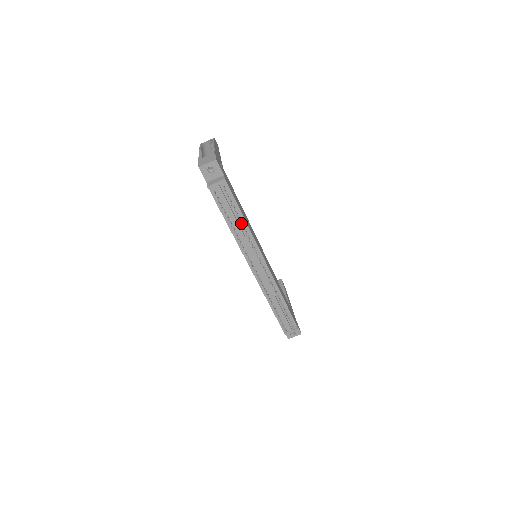
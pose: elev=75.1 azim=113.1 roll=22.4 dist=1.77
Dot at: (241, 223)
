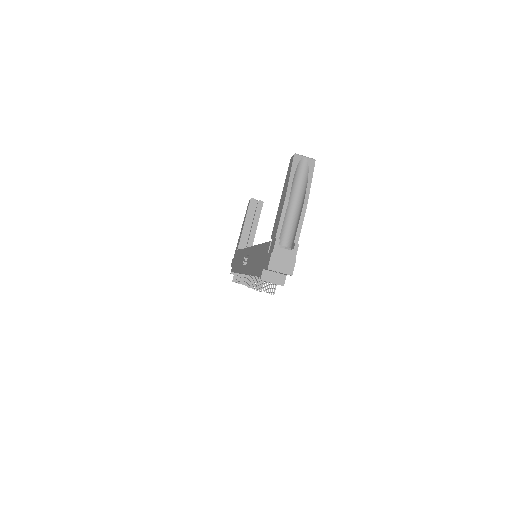
Dot at: occluded
